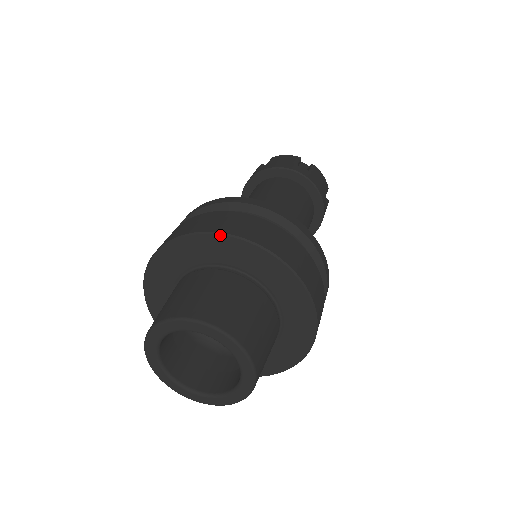
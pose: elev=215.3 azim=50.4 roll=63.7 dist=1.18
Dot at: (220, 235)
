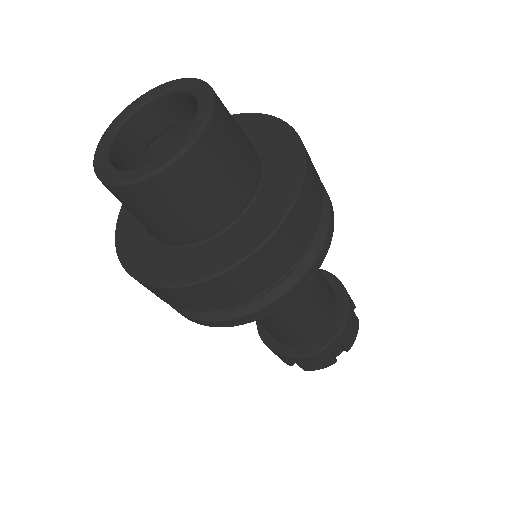
Dot at: occluded
